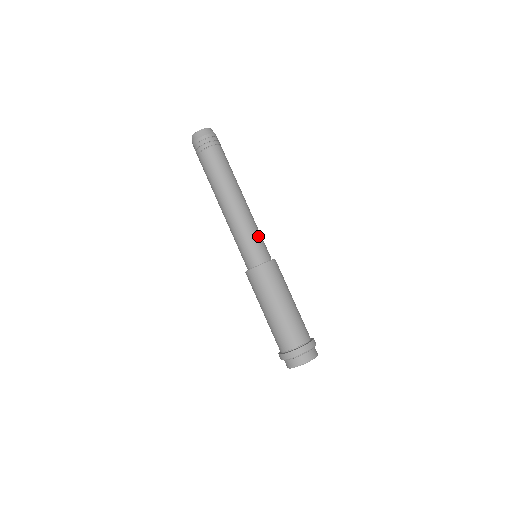
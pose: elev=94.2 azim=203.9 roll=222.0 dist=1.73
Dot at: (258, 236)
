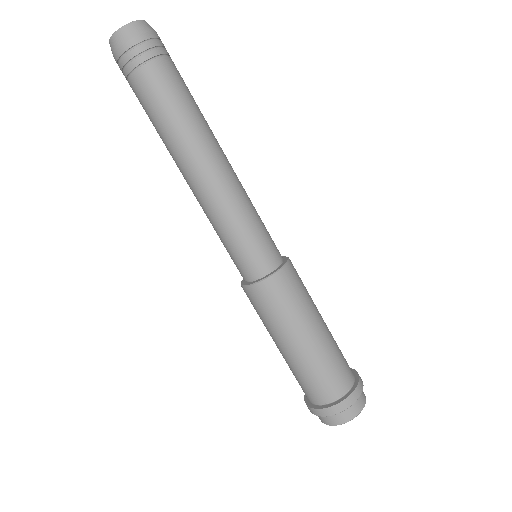
Dot at: (261, 220)
